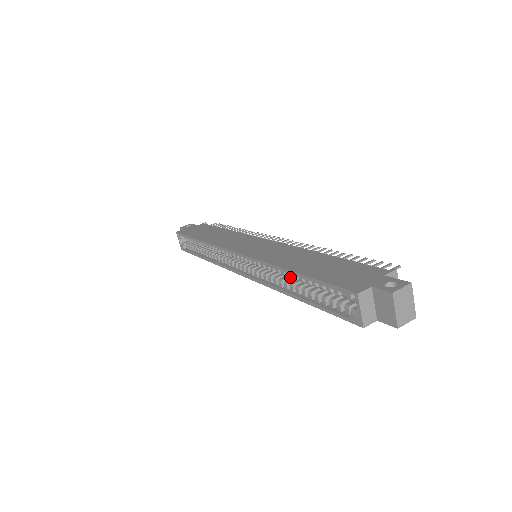
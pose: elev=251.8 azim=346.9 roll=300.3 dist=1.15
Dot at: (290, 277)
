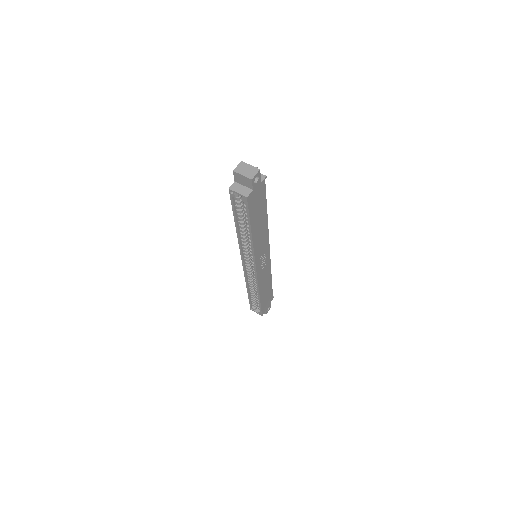
Dot at: (243, 231)
